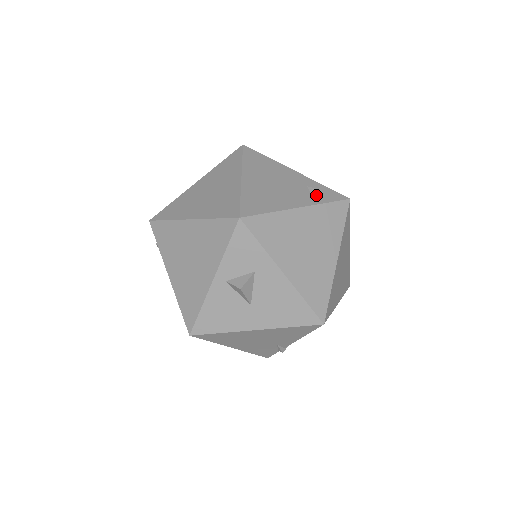
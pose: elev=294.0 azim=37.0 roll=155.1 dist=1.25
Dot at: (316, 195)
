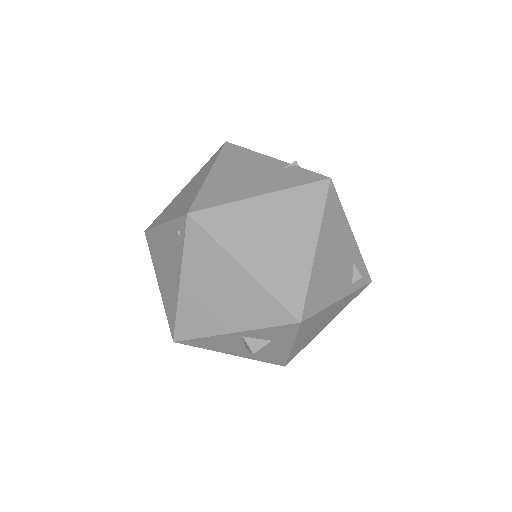
Dot at: (356, 281)
